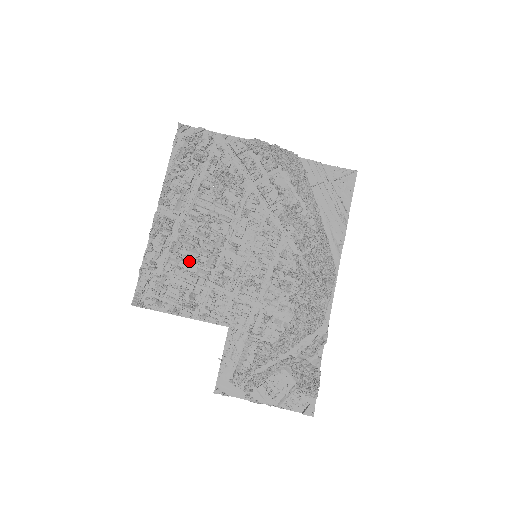
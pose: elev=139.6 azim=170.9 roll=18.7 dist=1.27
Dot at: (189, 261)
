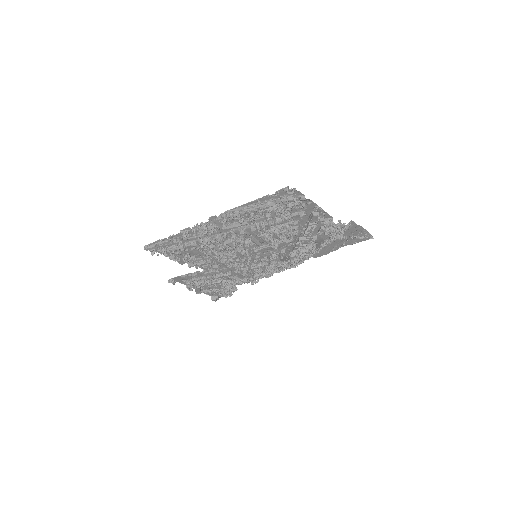
Dot at: (208, 249)
